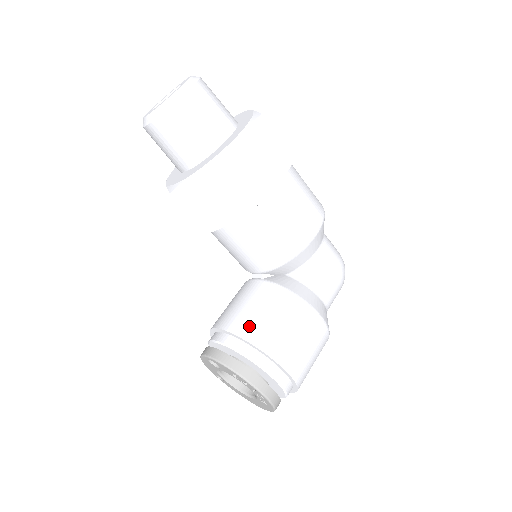
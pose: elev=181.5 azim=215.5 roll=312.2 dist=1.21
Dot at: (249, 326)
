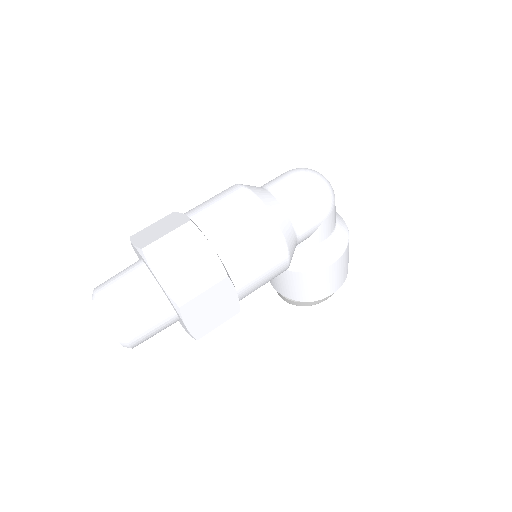
Dot at: (293, 294)
